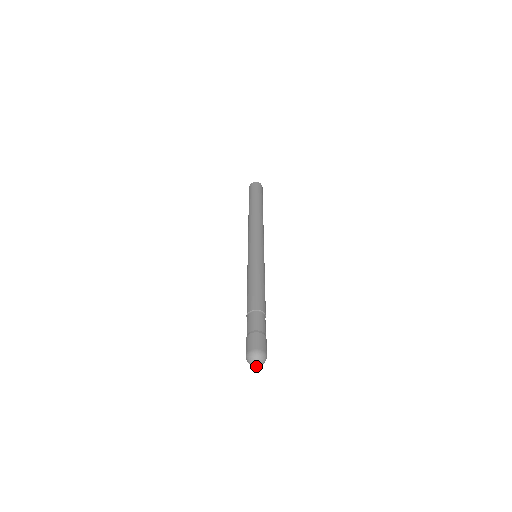
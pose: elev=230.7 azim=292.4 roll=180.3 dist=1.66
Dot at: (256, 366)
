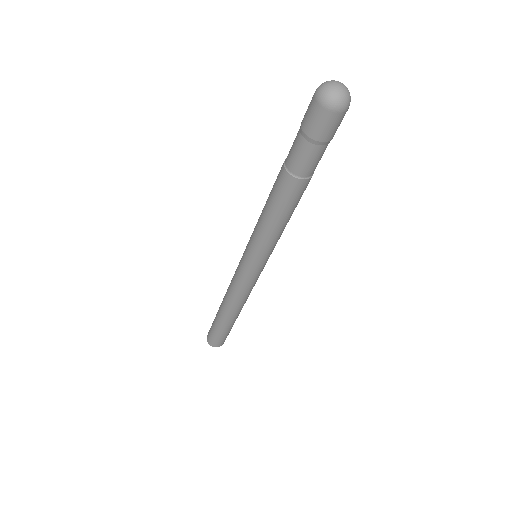
Dot at: (338, 93)
